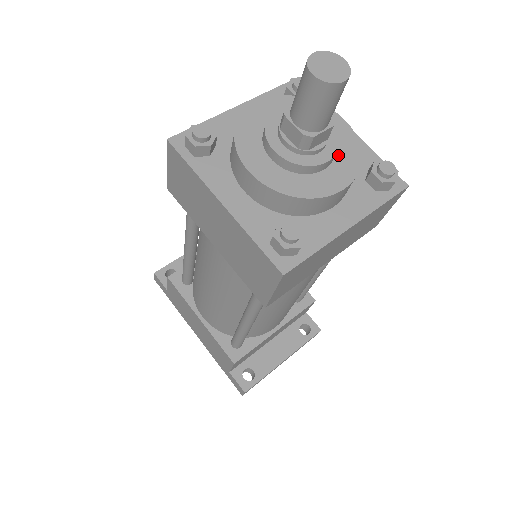
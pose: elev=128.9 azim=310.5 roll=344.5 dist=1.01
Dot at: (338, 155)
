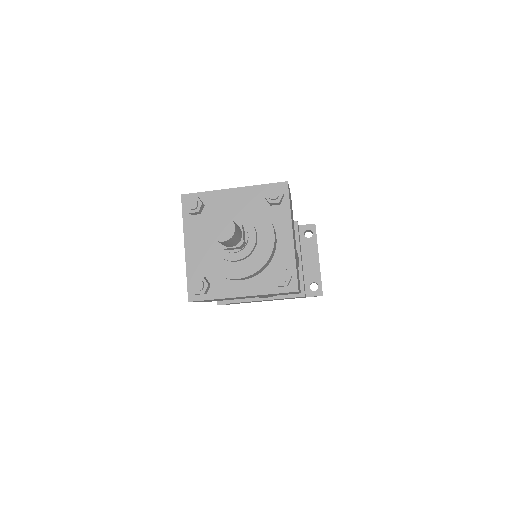
Dot at: (253, 221)
